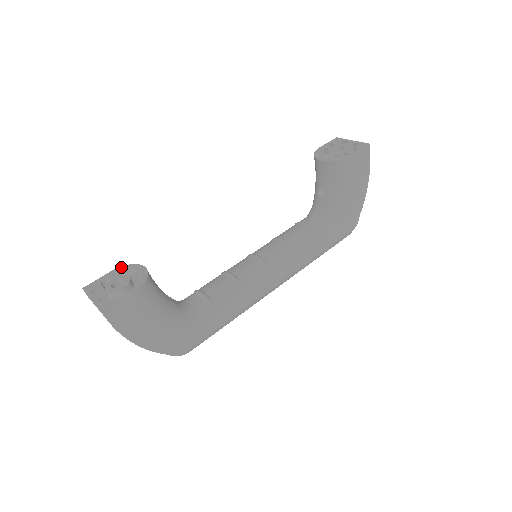
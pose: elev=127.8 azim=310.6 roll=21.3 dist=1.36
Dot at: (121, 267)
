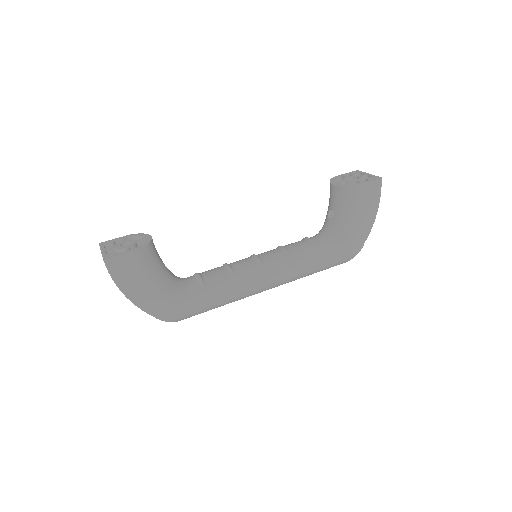
Dot at: (134, 234)
